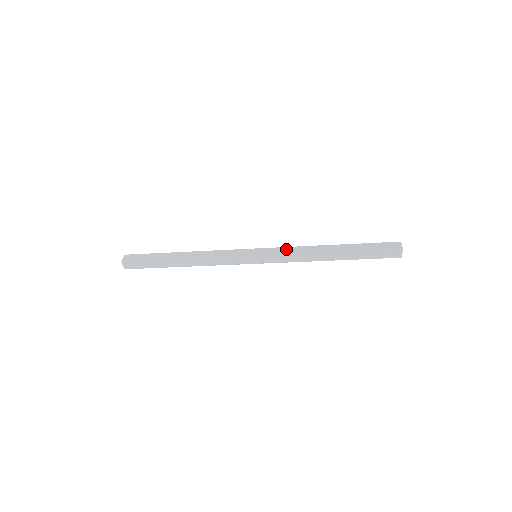
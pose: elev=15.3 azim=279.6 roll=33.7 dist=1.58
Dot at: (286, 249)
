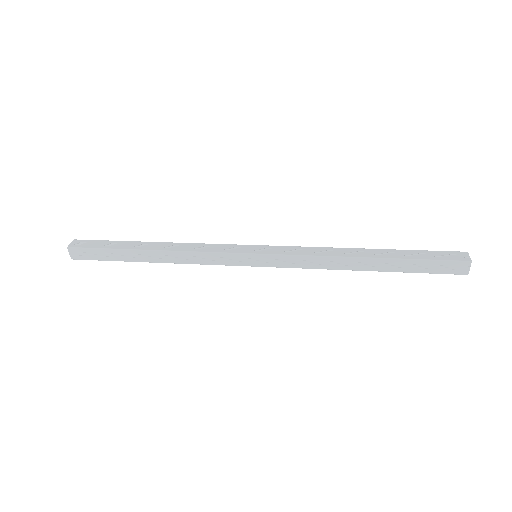
Dot at: (299, 260)
